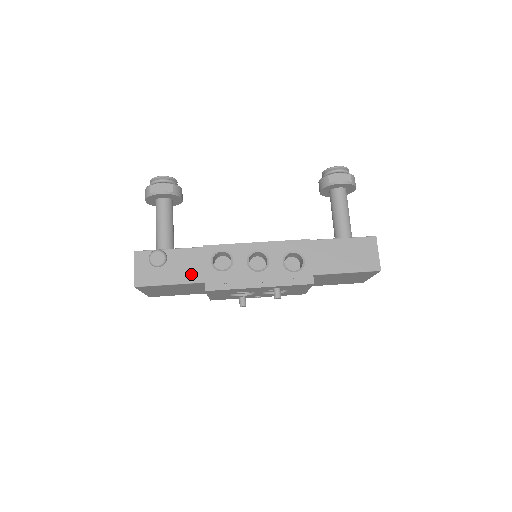
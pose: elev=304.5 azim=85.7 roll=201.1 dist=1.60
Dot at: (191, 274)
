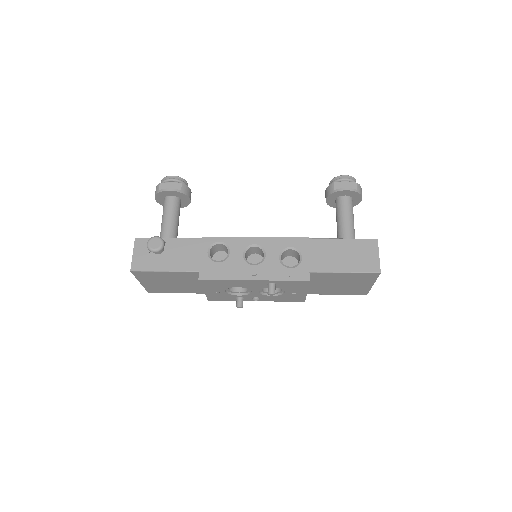
Dot at: (187, 263)
